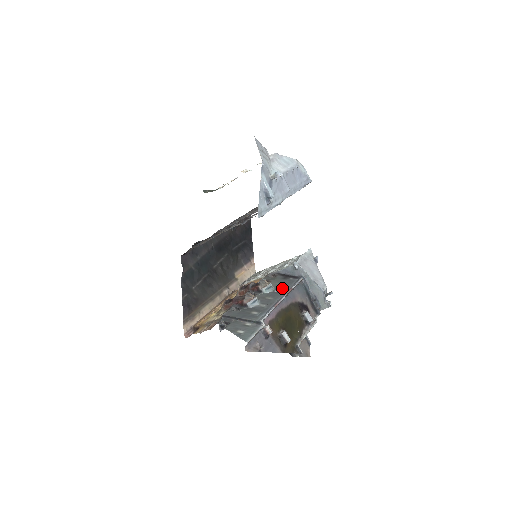
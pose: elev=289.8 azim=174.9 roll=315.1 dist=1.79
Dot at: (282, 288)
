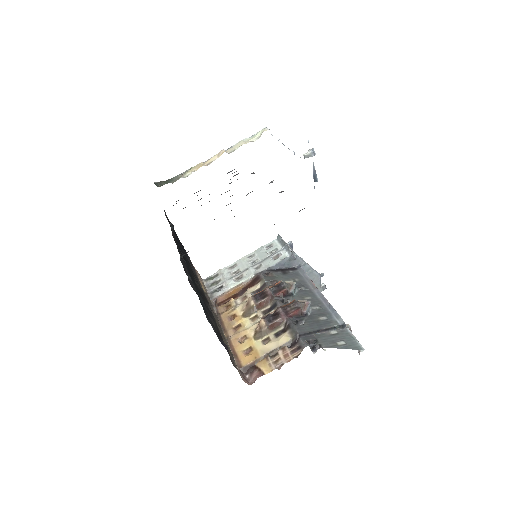
Dot at: (300, 284)
